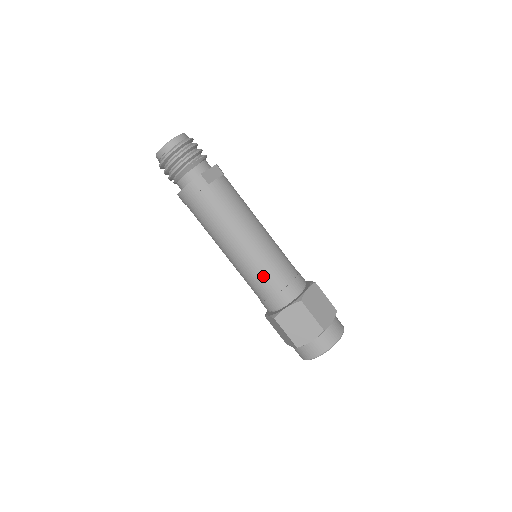
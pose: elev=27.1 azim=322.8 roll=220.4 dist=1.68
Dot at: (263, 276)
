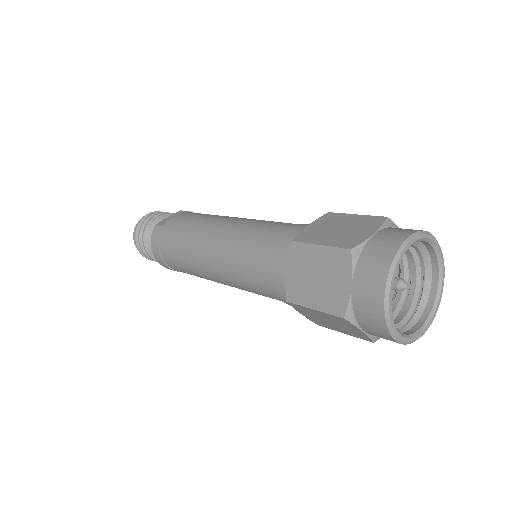
Dot at: (246, 261)
